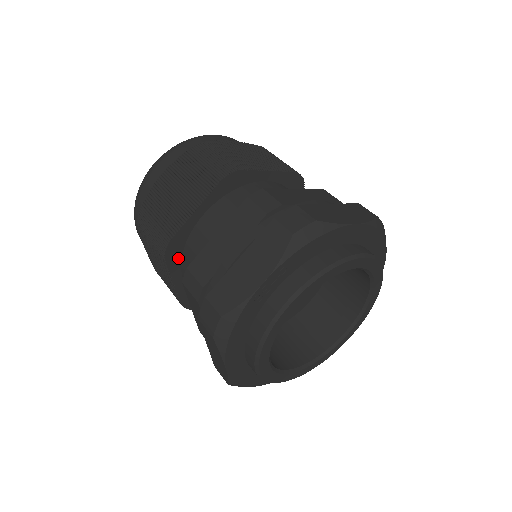
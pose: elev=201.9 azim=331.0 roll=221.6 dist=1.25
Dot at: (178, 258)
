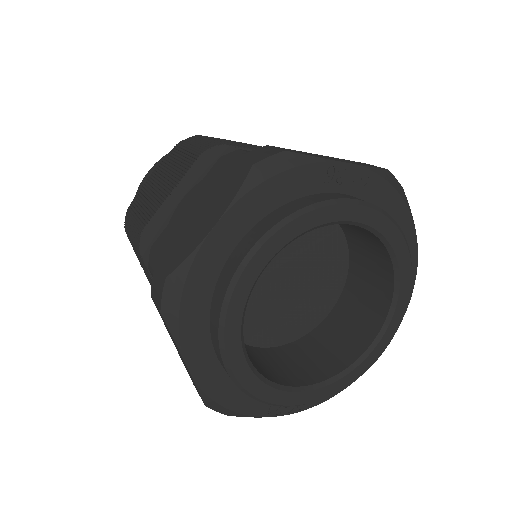
Dot at: (207, 171)
